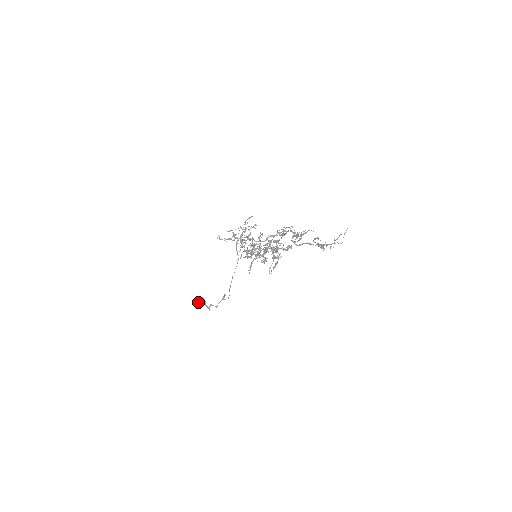
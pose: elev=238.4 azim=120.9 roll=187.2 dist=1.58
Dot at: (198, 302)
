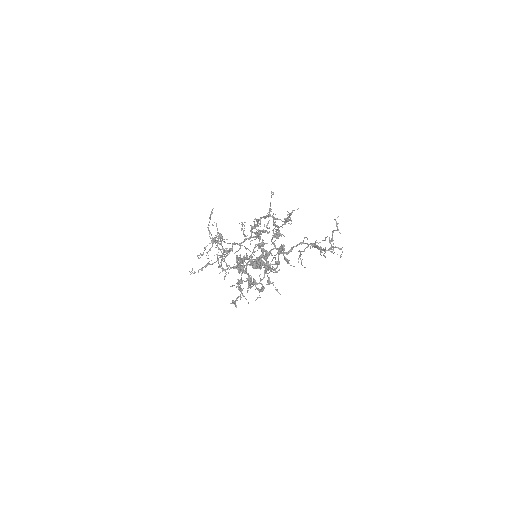
Dot at: occluded
